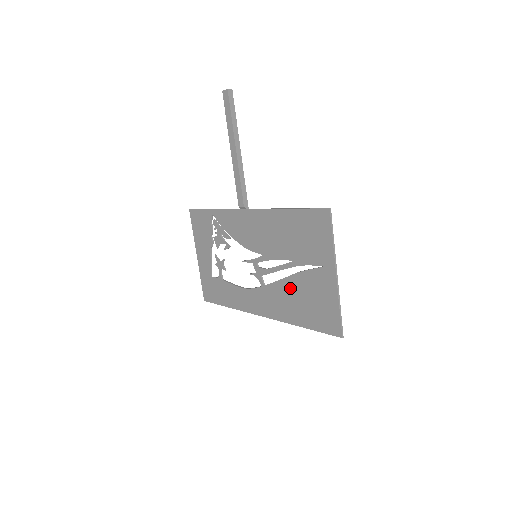
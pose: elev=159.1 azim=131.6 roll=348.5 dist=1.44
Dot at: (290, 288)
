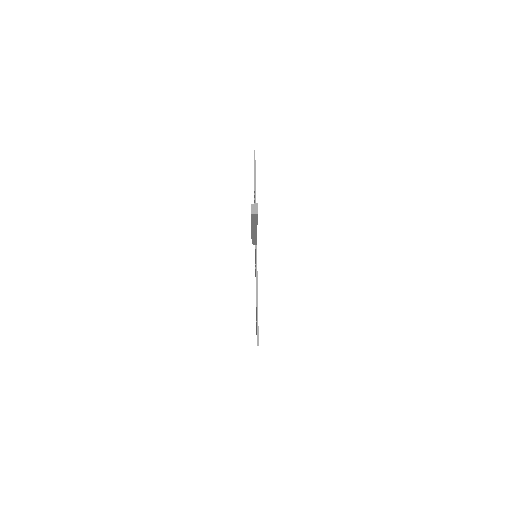
Dot at: occluded
